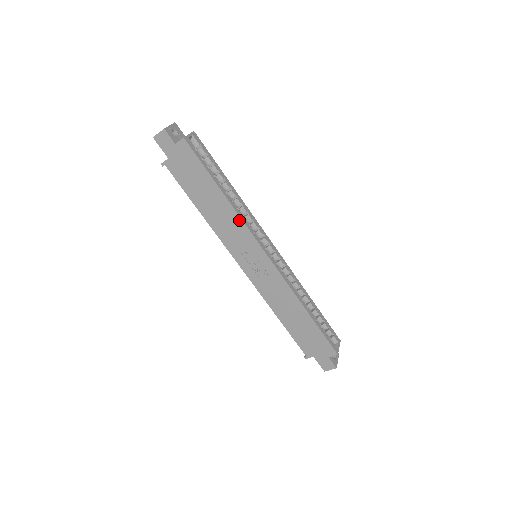
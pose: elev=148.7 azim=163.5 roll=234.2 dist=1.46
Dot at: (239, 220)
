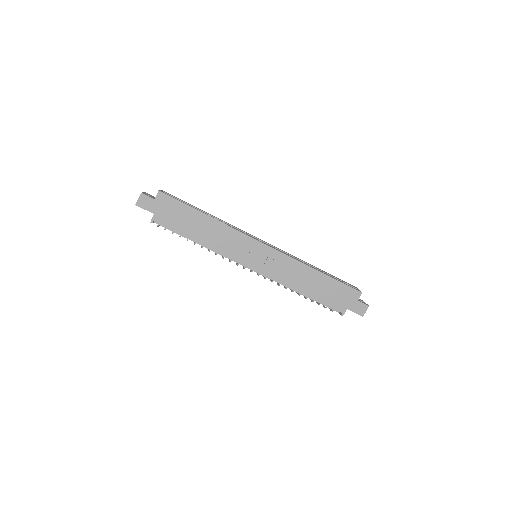
Dot at: (229, 229)
